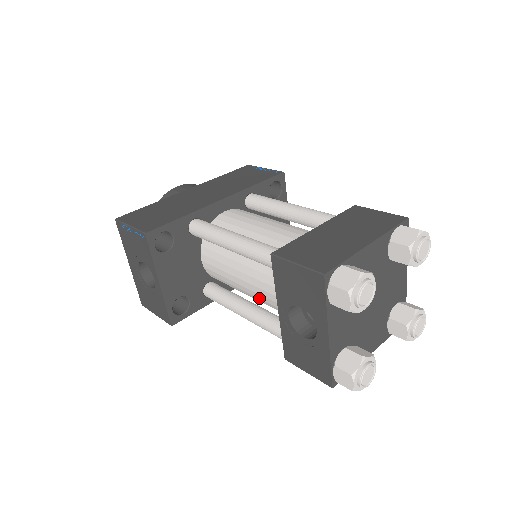
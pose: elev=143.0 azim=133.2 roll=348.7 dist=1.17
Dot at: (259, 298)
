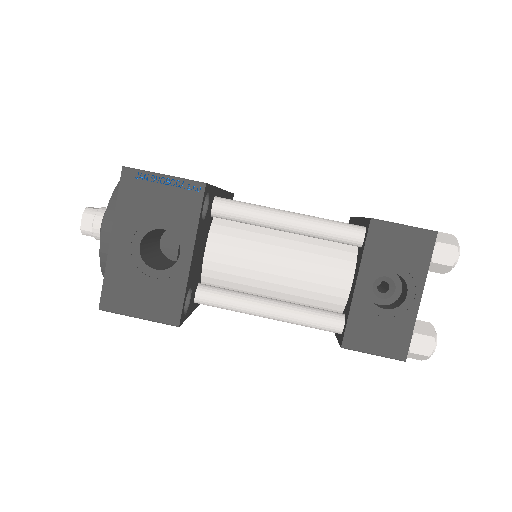
Dot at: (297, 287)
